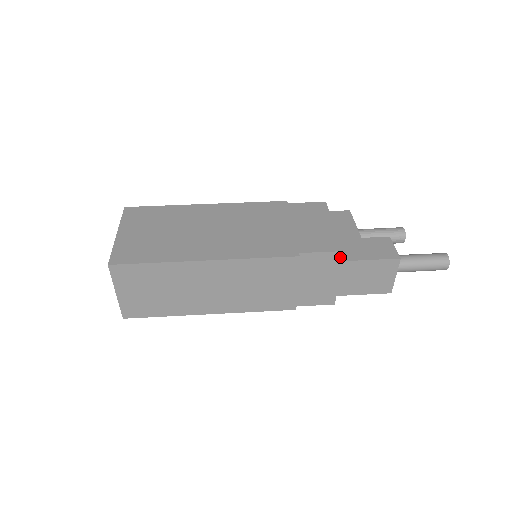
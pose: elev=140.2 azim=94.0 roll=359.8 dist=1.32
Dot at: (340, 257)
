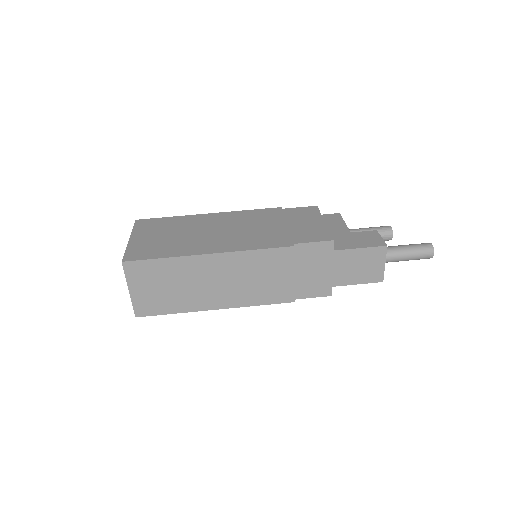
Dot at: (331, 246)
